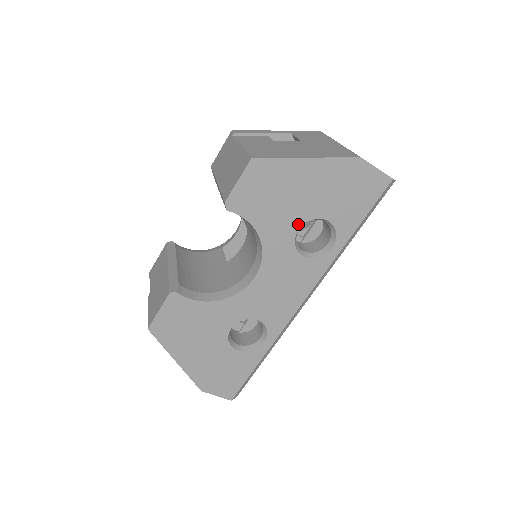
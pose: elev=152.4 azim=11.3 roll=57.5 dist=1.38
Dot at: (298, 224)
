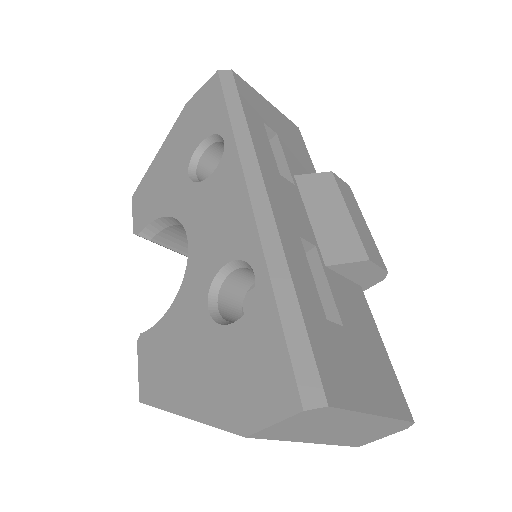
Dot at: (185, 173)
